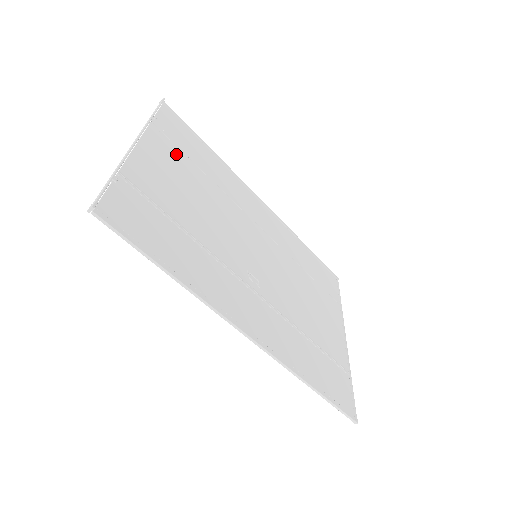
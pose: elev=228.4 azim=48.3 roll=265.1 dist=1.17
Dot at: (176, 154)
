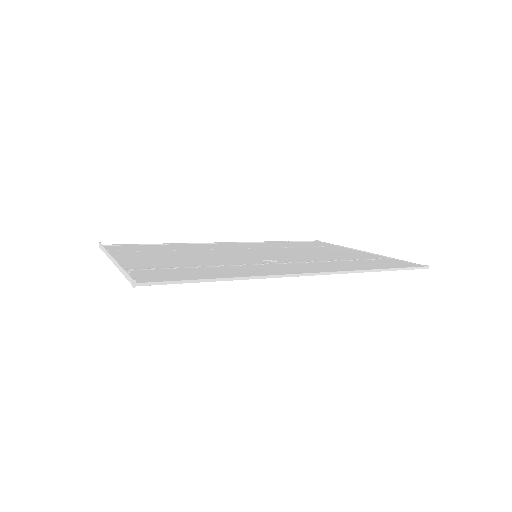
Dot at: (143, 253)
